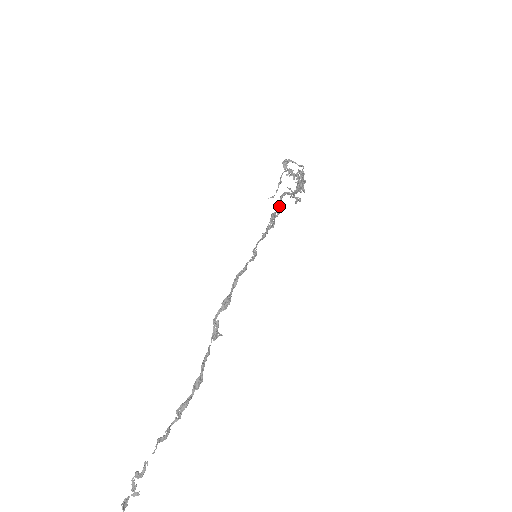
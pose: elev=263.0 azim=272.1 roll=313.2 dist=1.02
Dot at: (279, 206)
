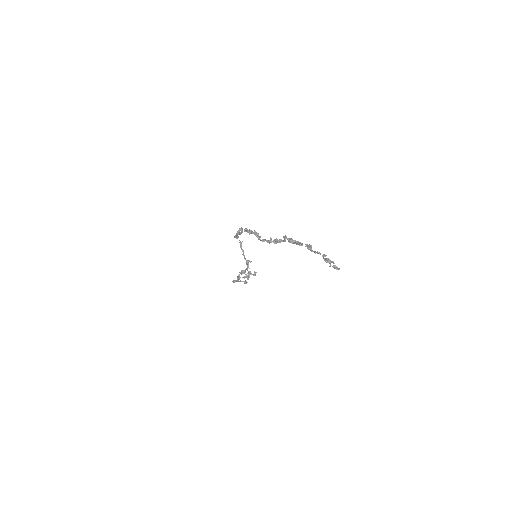
Dot at: (237, 234)
